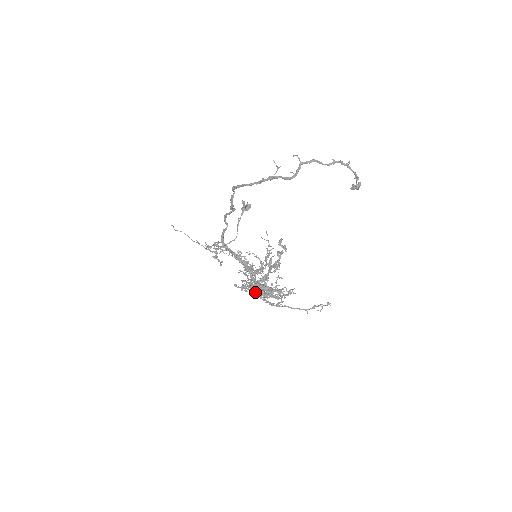
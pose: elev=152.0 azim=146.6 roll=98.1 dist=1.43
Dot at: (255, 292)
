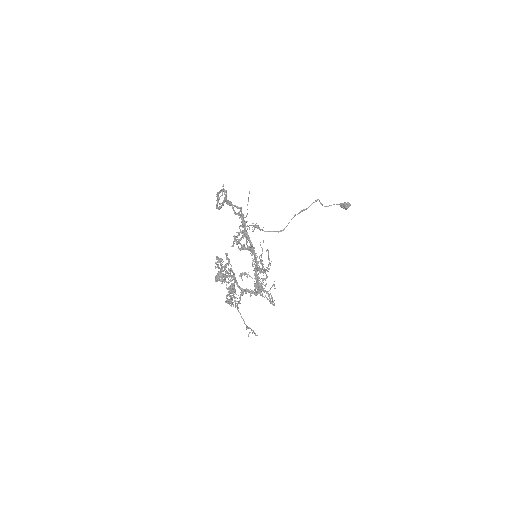
Dot at: (237, 284)
